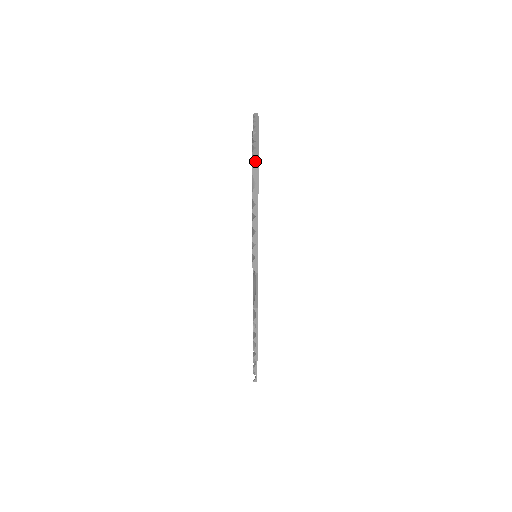
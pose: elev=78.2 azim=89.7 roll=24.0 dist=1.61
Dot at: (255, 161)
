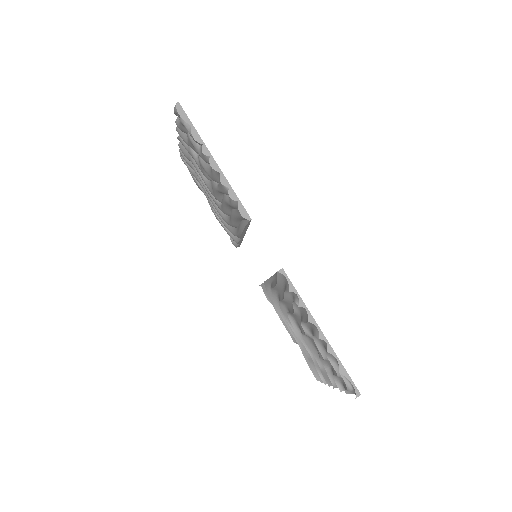
Dot at: (177, 105)
